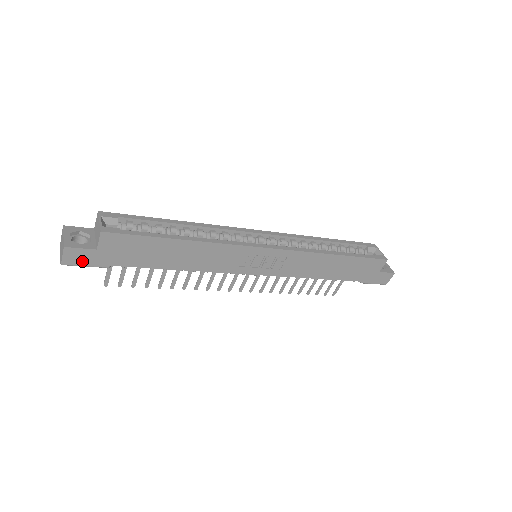
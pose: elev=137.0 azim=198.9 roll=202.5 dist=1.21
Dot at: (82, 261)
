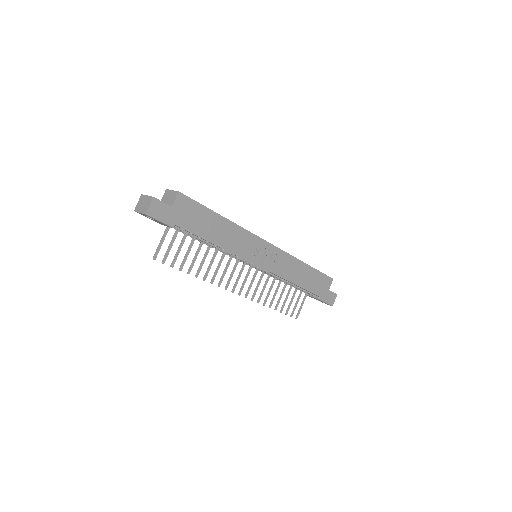
Dot at: (160, 214)
